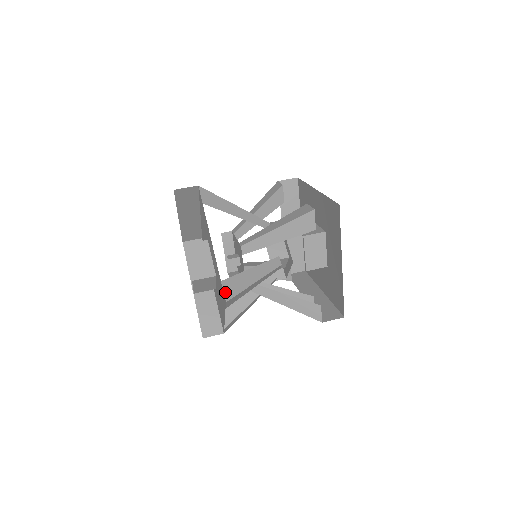
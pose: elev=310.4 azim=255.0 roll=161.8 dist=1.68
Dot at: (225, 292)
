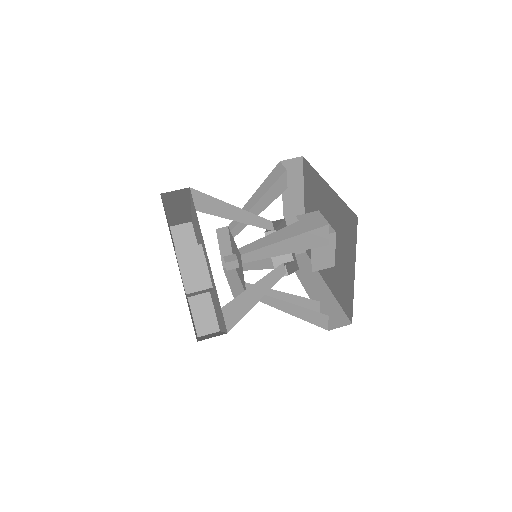
Dot at: (226, 321)
